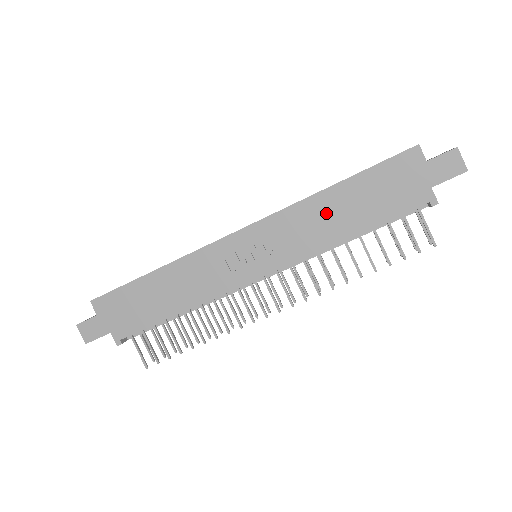
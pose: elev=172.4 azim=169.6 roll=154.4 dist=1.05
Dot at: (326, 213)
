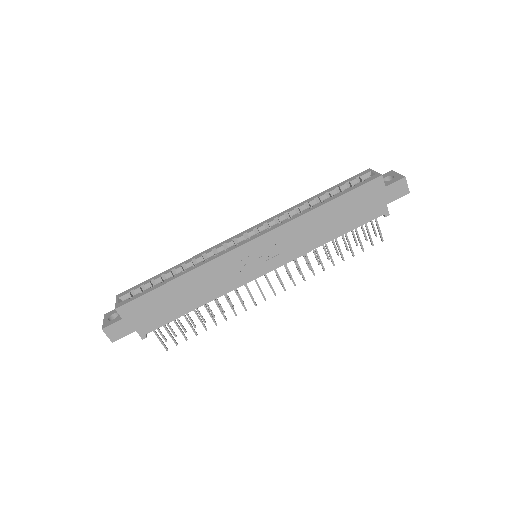
Dot at: (315, 225)
